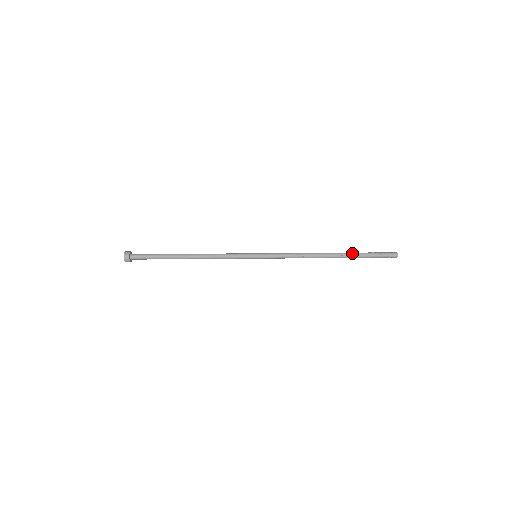
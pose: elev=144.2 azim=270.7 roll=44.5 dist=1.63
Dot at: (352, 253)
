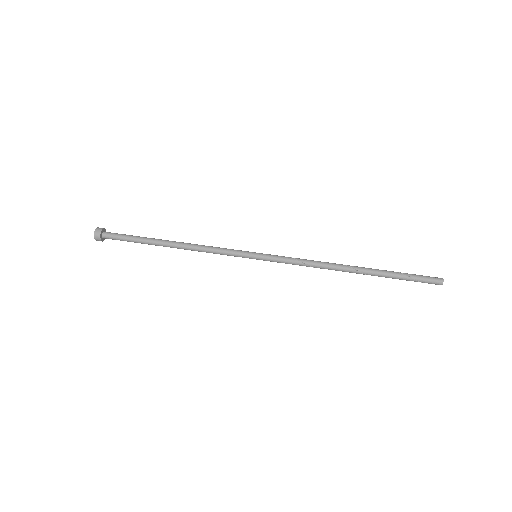
Dot at: (381, 275)
